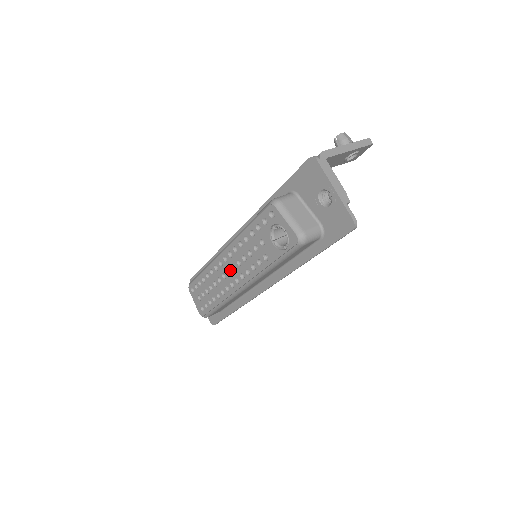
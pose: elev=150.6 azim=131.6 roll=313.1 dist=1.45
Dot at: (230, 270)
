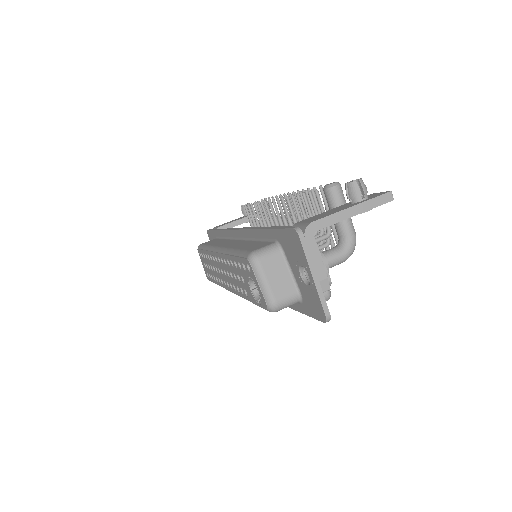
Dot at: (223, 272)
